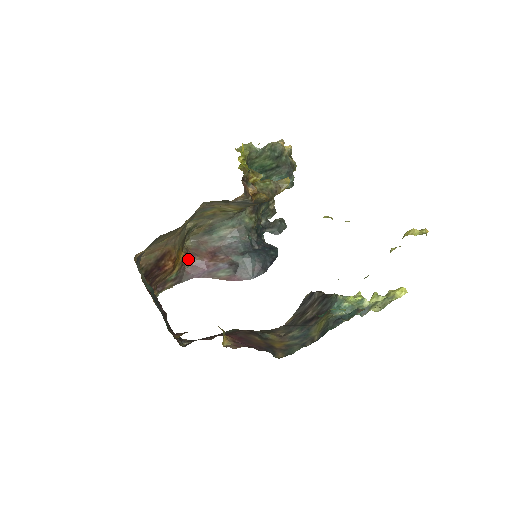
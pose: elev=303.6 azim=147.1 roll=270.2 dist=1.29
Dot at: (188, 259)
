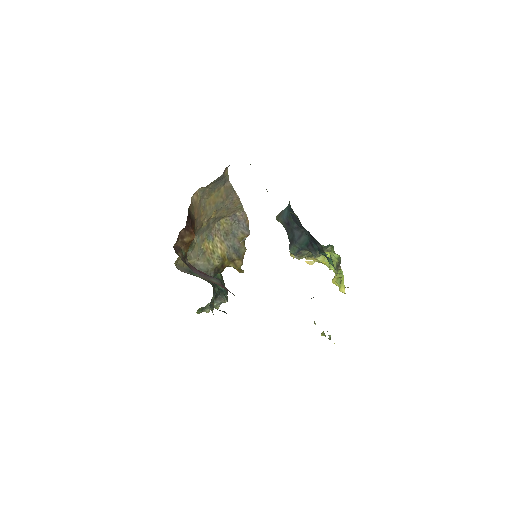
Dot at: (187, 260)
